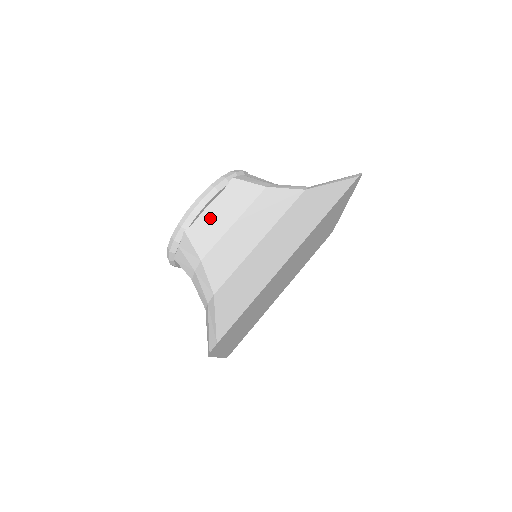
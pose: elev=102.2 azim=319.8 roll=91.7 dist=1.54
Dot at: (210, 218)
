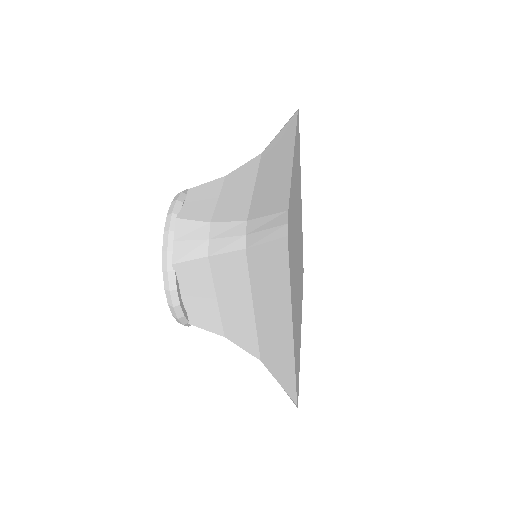
Dot at: (195, 306)
